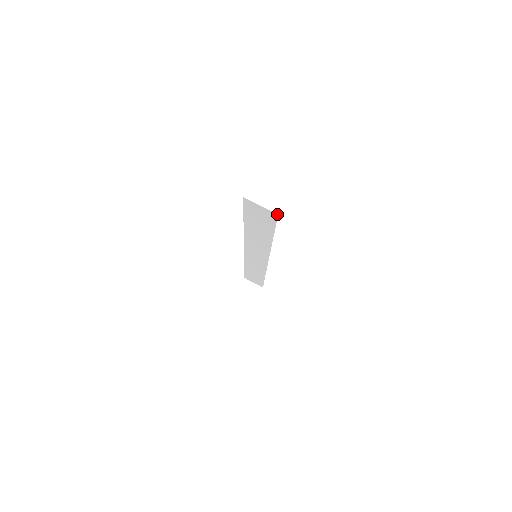
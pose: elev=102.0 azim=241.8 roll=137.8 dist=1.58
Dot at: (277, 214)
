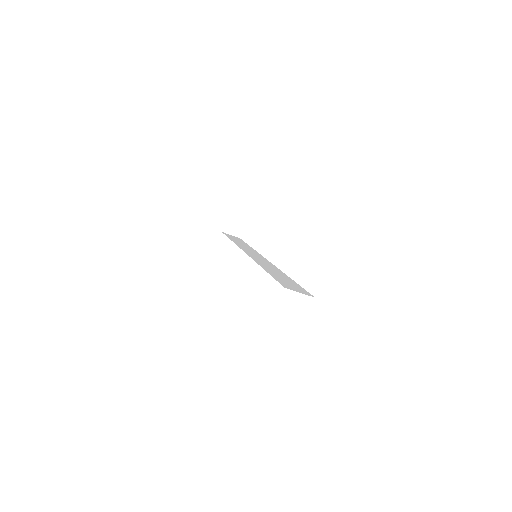
Dot at: occluded
